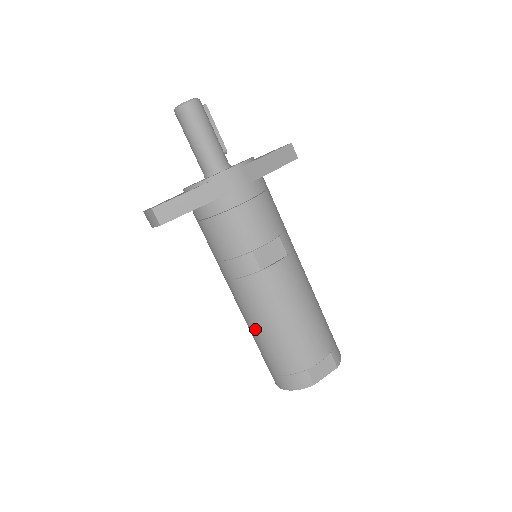
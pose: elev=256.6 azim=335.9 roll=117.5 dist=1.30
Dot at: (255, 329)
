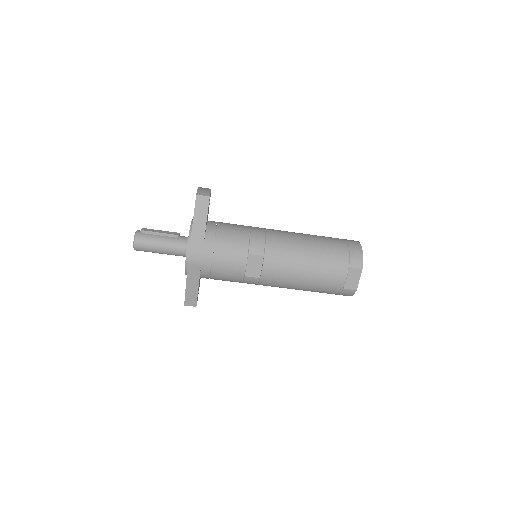
Dot at: occluded
